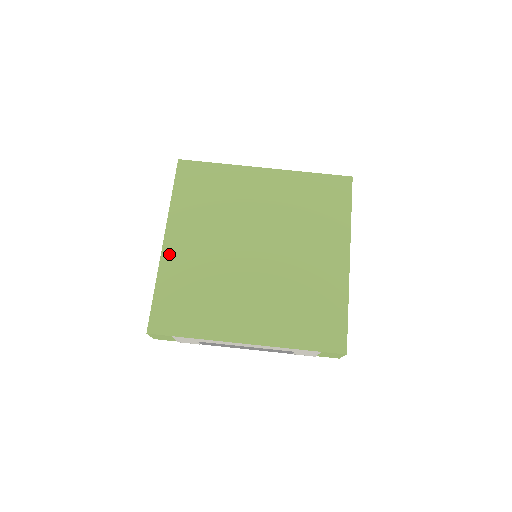
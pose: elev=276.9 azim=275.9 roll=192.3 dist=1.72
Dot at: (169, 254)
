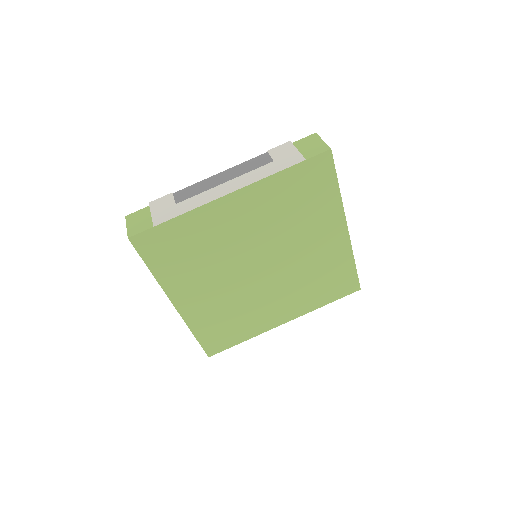
Dot at: (187, 312)
